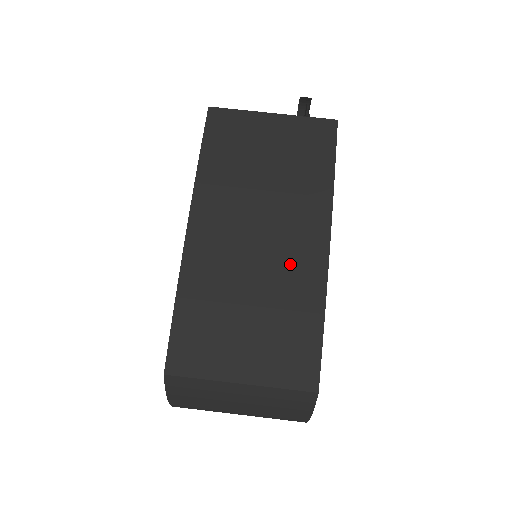
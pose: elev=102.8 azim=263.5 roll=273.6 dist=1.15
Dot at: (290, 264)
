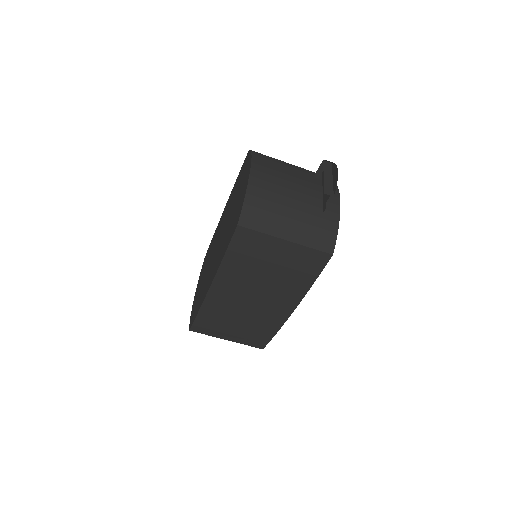
Dot at: (266, 315)
